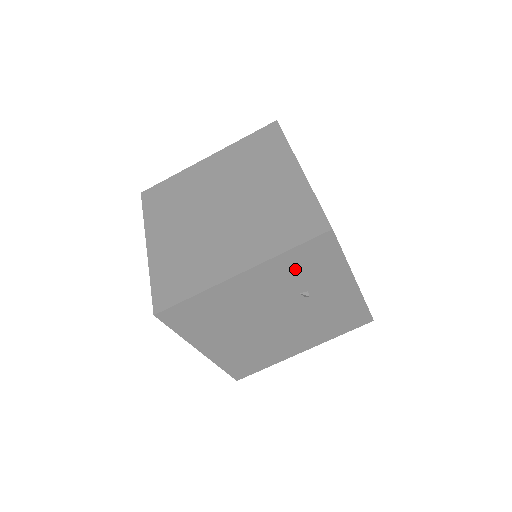
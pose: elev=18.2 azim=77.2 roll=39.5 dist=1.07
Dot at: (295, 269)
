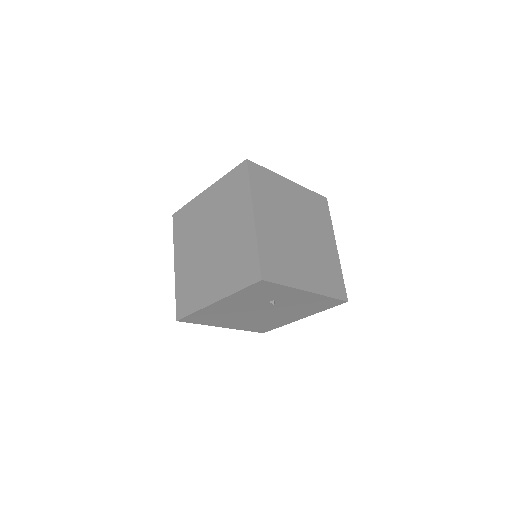
Dot at: (253, 295)
